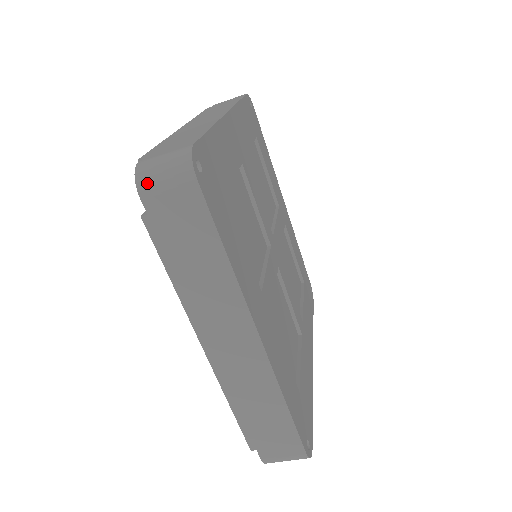
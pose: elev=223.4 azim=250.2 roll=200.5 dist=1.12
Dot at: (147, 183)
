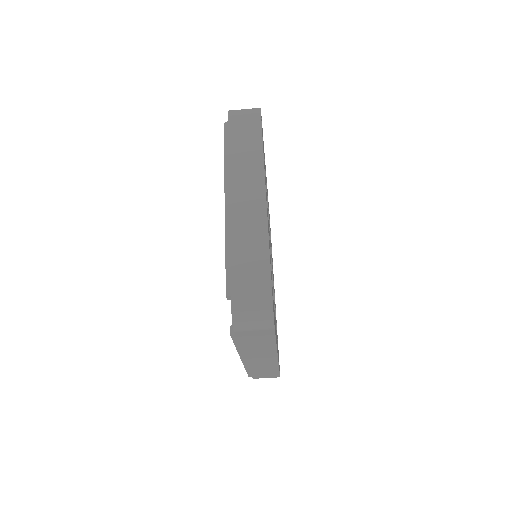
Dot at: (234, 111)
